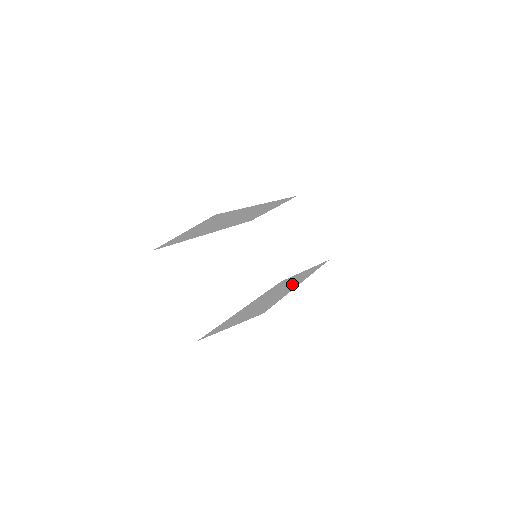
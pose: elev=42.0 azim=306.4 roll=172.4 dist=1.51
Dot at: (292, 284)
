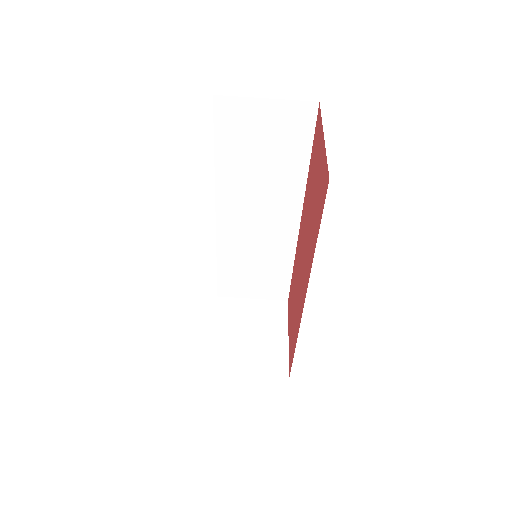
Dot at: occluded
